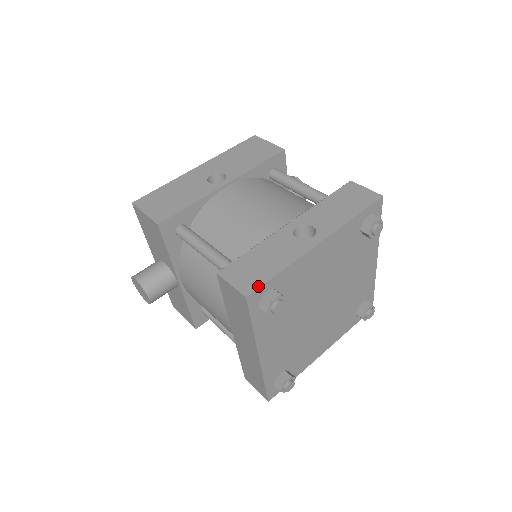
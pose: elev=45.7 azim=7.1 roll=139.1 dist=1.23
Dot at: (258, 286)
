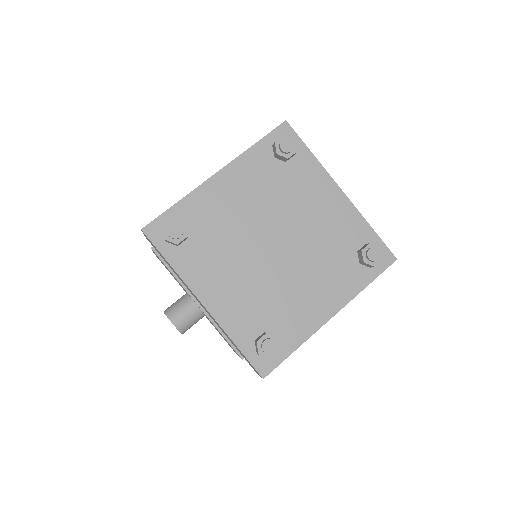
Dot at: (154, 220)
